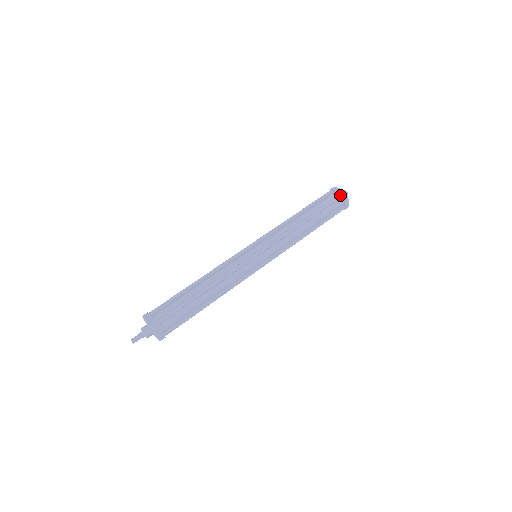
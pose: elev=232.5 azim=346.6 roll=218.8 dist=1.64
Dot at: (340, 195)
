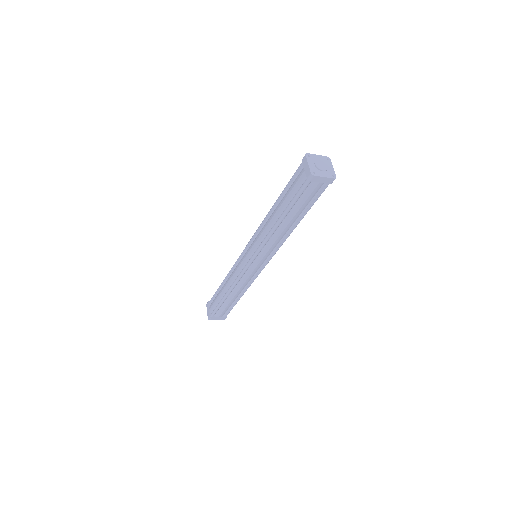
Dot at: (305, 181)
